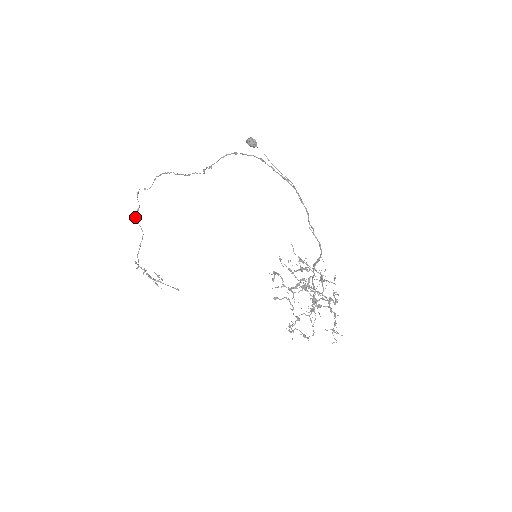
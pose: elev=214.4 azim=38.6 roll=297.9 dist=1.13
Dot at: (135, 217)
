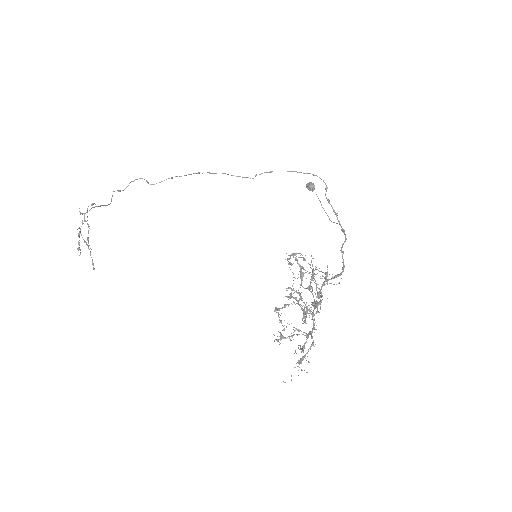
Dot at: (113, 191)
